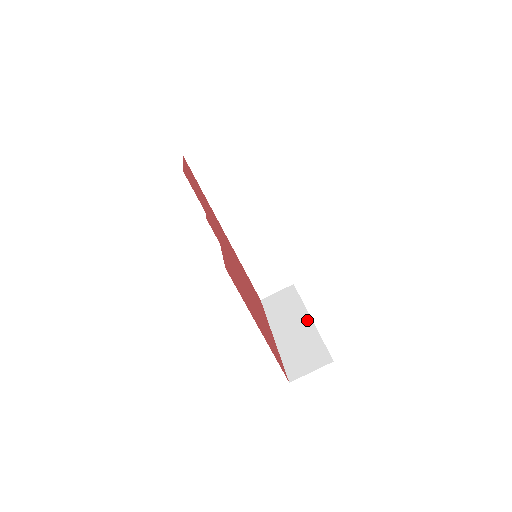
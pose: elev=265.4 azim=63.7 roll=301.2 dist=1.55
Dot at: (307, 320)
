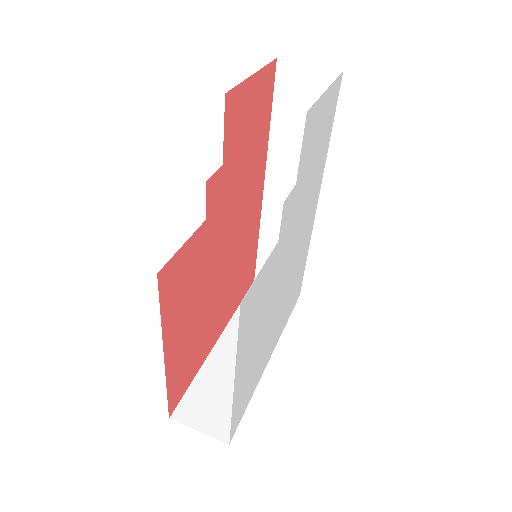
Dot at: occluded
